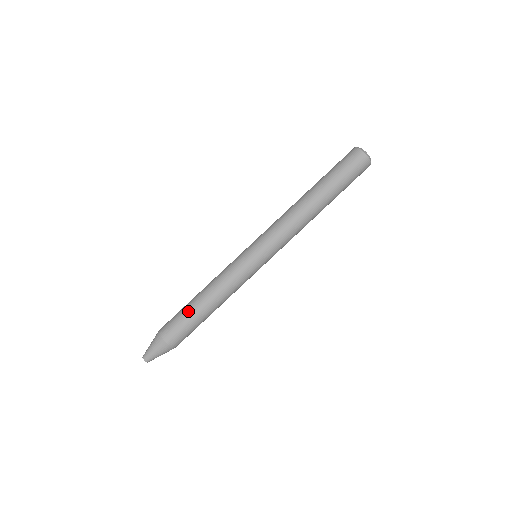
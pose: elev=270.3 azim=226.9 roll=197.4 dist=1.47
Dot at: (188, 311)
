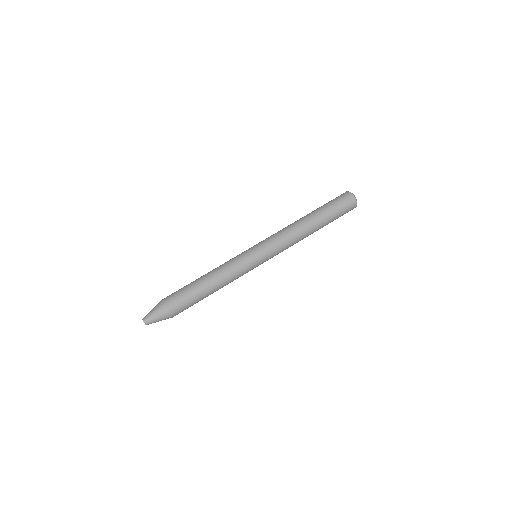
Dot at: (191, 284)
